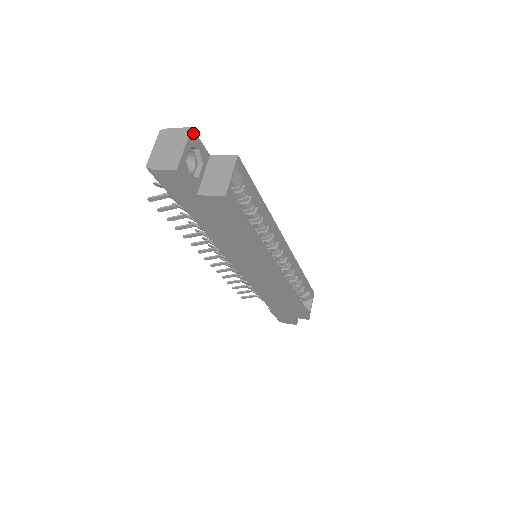
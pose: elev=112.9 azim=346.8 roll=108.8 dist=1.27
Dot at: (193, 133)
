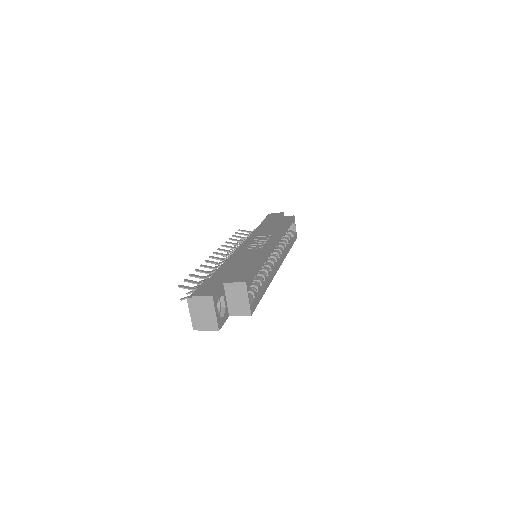
Dot at: (214, 296)
